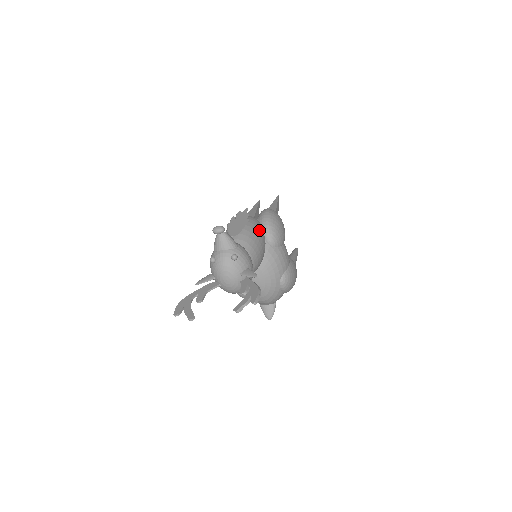
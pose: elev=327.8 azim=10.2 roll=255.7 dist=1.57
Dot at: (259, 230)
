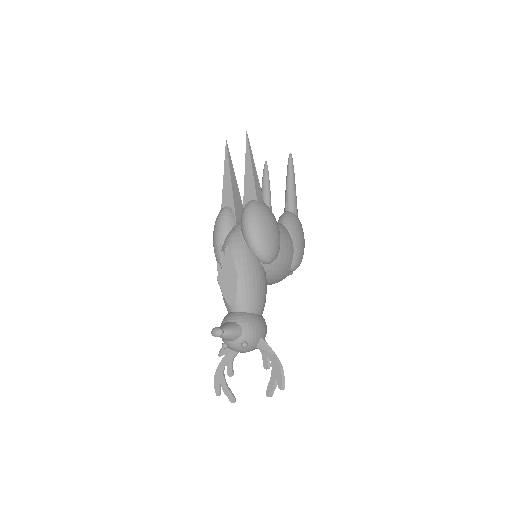
Dot at: (251, 267)
